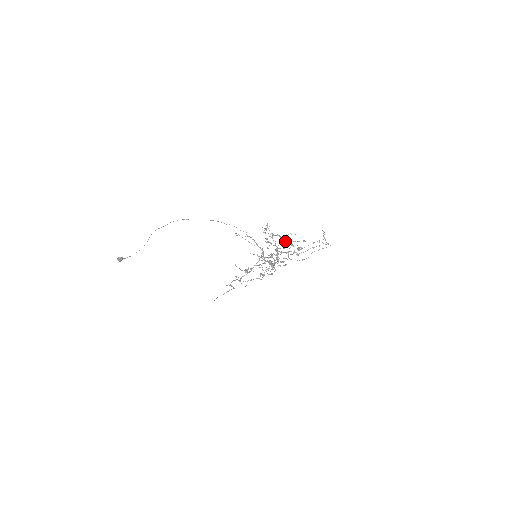
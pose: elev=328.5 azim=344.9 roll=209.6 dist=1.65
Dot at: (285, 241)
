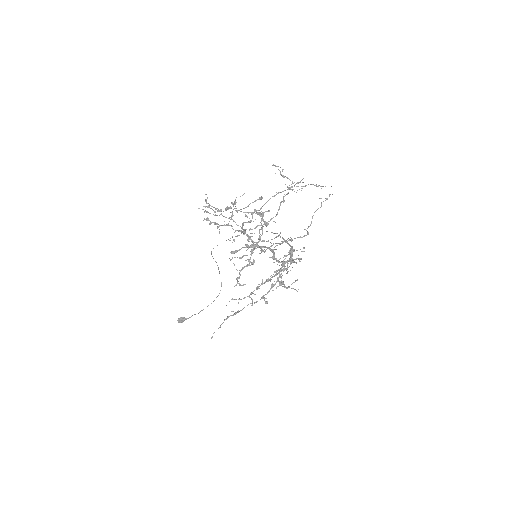
Dot at: occluded
